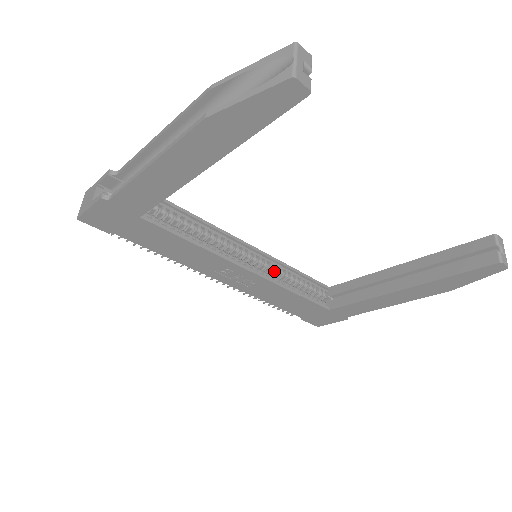
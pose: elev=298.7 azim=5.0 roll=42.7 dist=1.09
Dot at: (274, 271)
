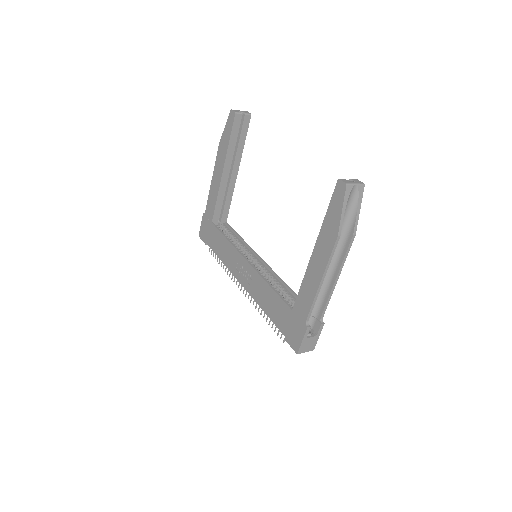
Dot at: (269, 277)
